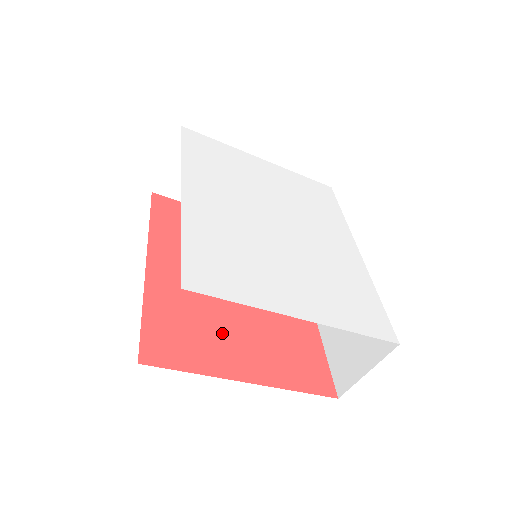
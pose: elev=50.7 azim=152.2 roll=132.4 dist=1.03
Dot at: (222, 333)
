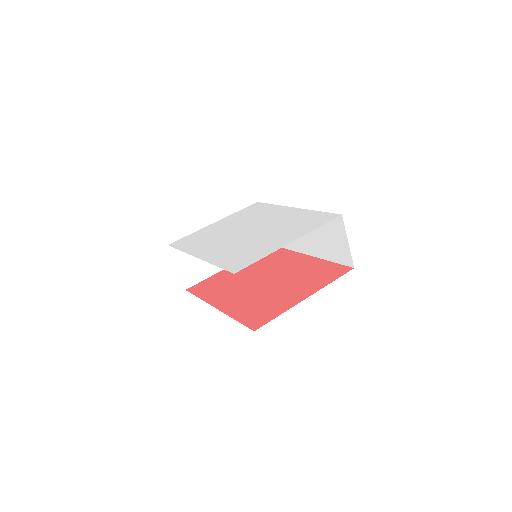
Dot at: (277, 296)
